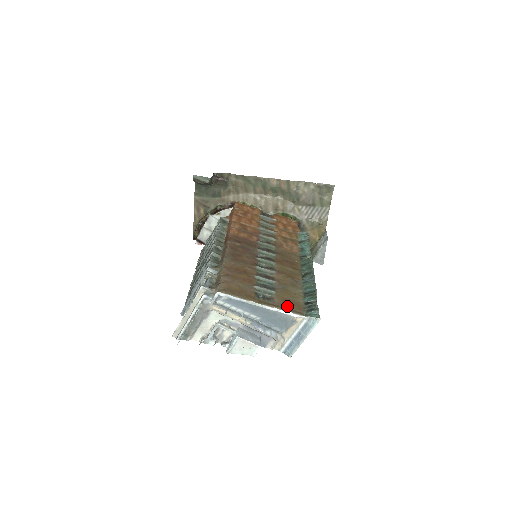
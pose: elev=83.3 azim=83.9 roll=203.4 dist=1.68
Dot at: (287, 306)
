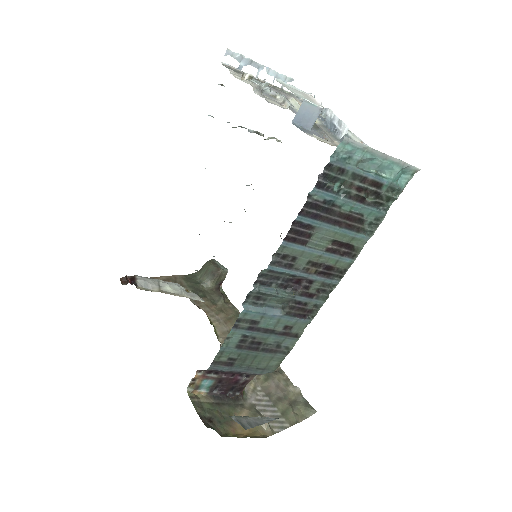
Dot at: occluded
